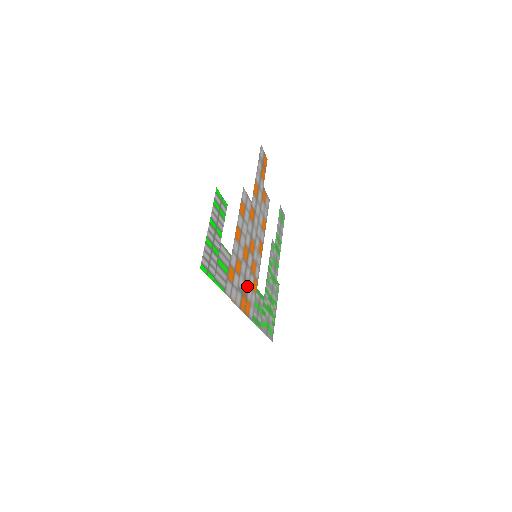
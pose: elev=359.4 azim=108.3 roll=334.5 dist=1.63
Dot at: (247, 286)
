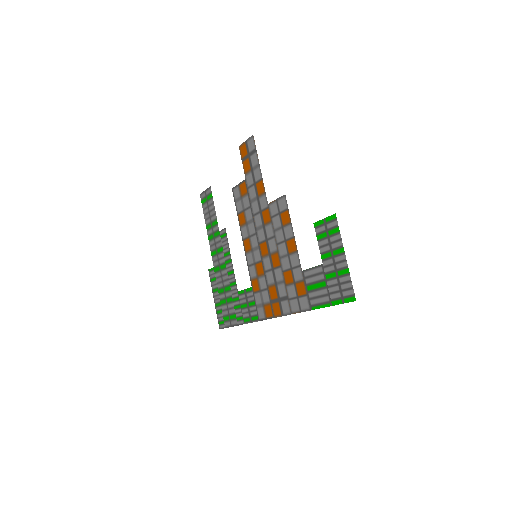
Dot at: (270, 291)
